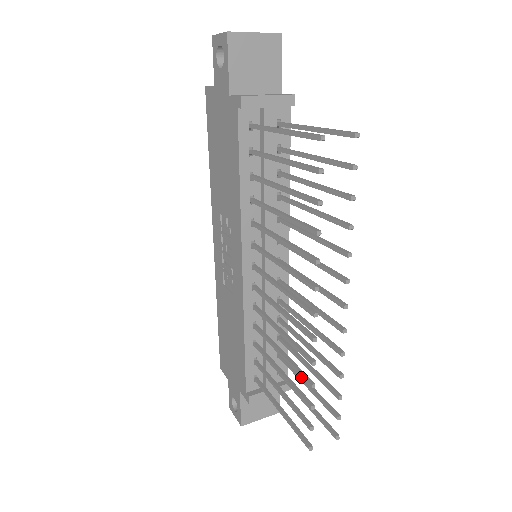
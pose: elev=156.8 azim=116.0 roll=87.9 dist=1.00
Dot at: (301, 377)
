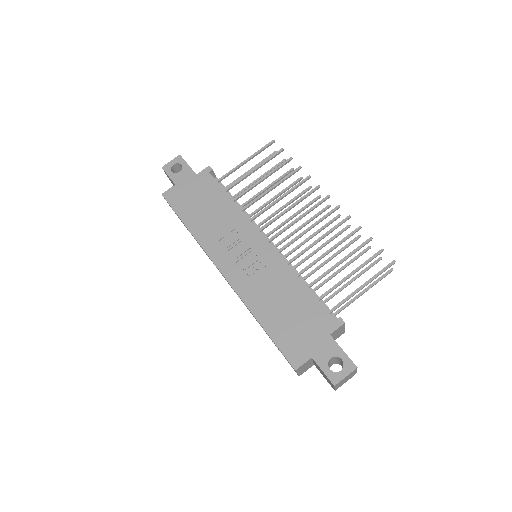
Dot at: (352, 234)
